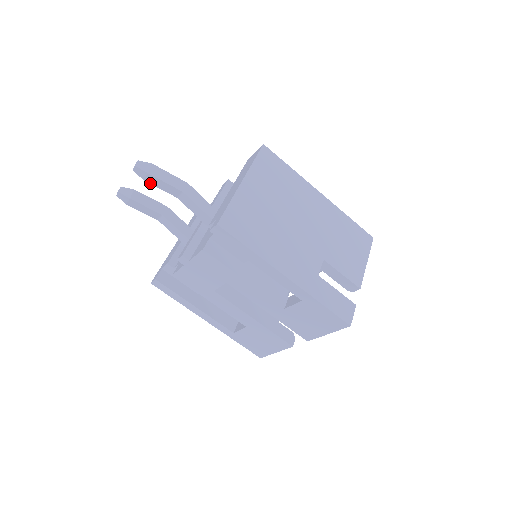
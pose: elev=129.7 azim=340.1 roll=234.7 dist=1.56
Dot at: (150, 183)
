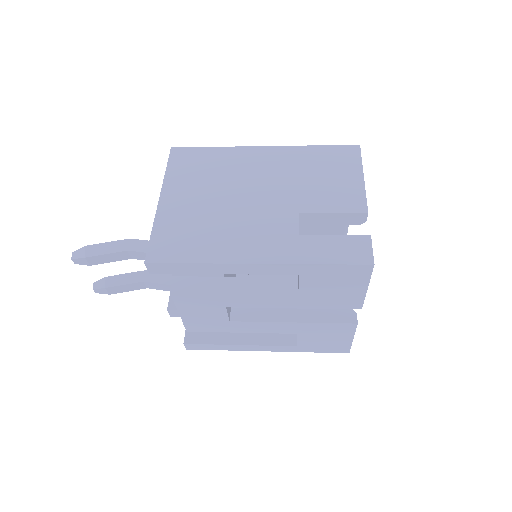
Dot at: occluded
